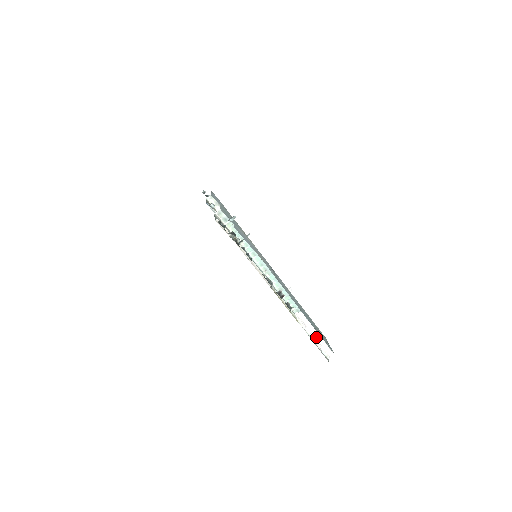
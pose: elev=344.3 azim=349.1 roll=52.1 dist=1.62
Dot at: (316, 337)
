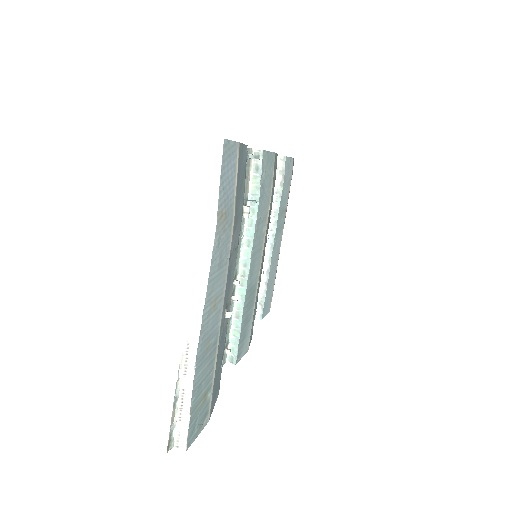
Dot at: (185, 402)
